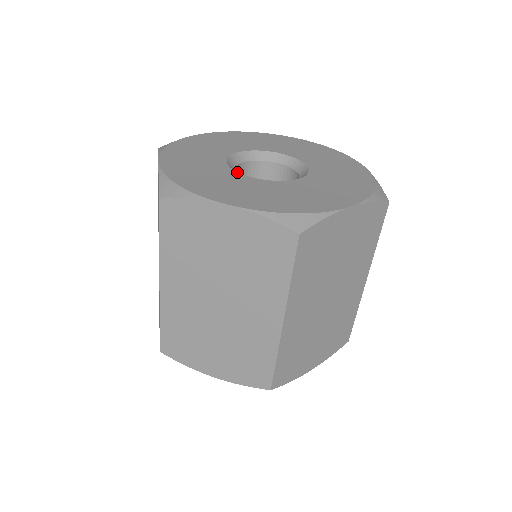
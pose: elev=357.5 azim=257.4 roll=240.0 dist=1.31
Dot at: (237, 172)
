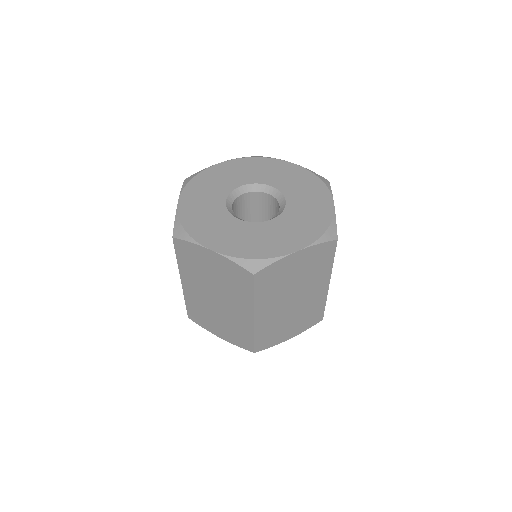
Dot at: (229, 213)
